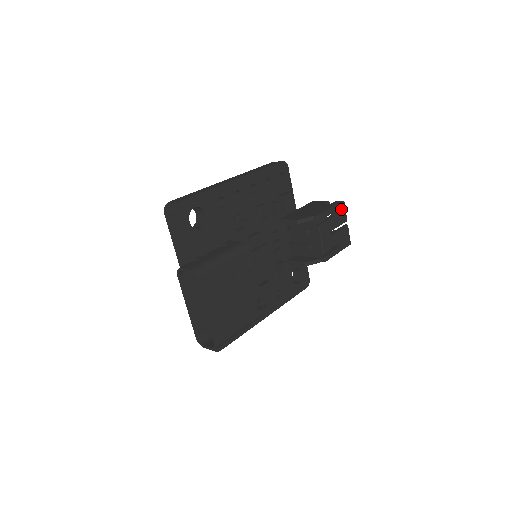
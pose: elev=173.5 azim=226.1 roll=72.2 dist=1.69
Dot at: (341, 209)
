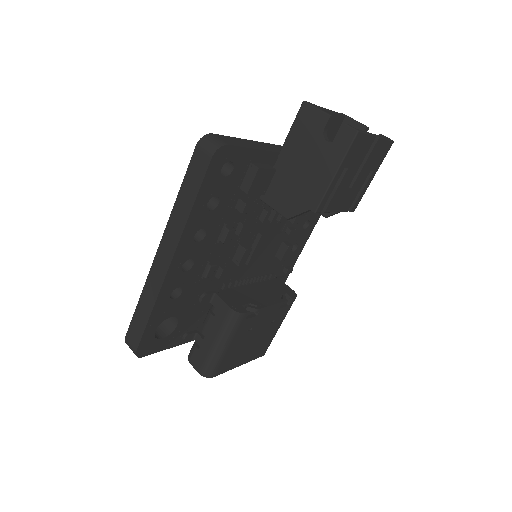
Dot at: (356, 146)
